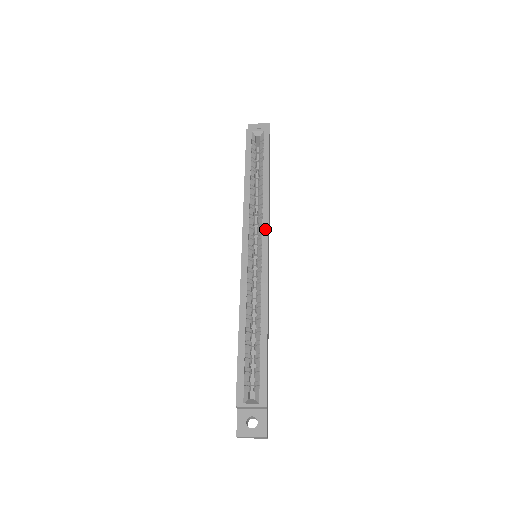
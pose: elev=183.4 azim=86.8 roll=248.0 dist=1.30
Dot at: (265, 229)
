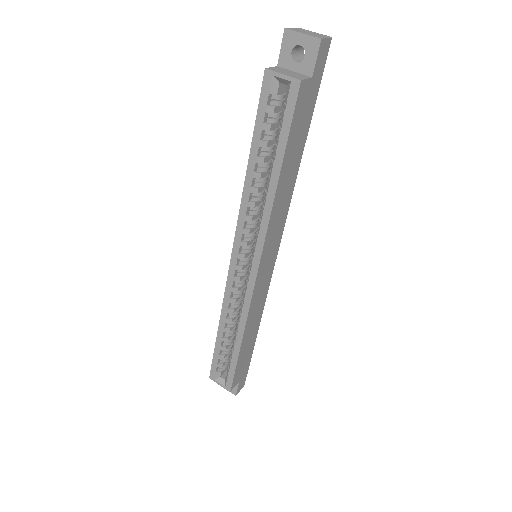
Dot at: (258, 250)
